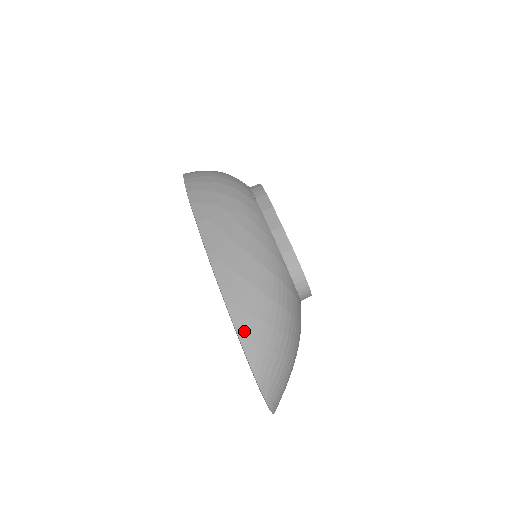
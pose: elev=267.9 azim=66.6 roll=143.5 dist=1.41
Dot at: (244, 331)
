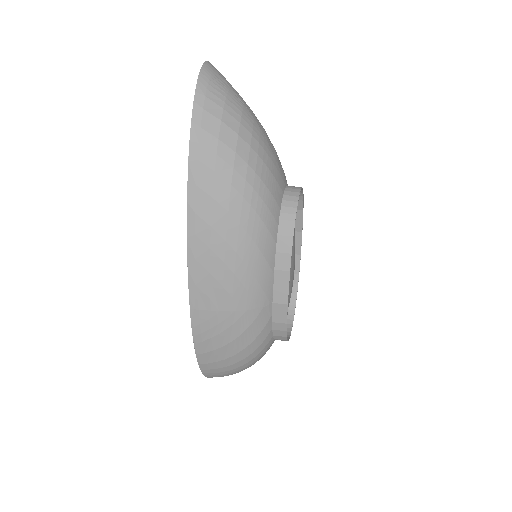
Dot at: occluded
